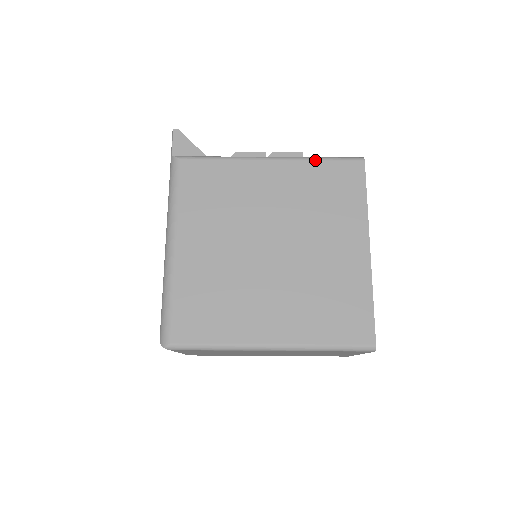
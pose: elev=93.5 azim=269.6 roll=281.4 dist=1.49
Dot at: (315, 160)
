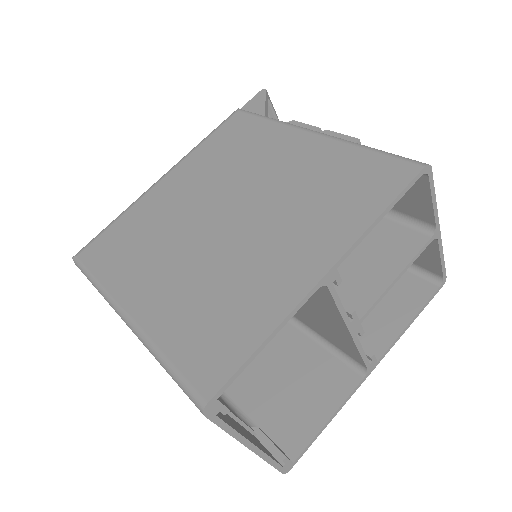
Dot at: (359, 147)
